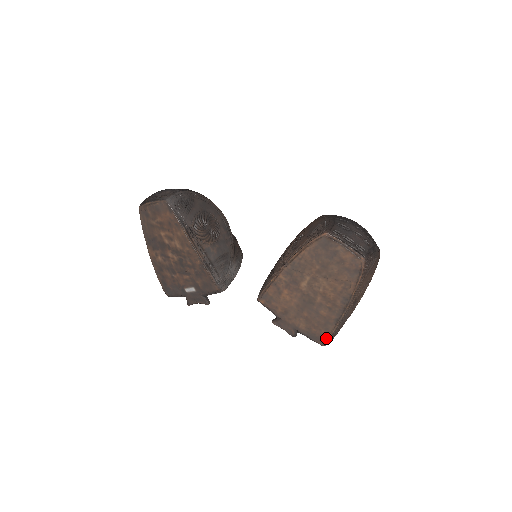
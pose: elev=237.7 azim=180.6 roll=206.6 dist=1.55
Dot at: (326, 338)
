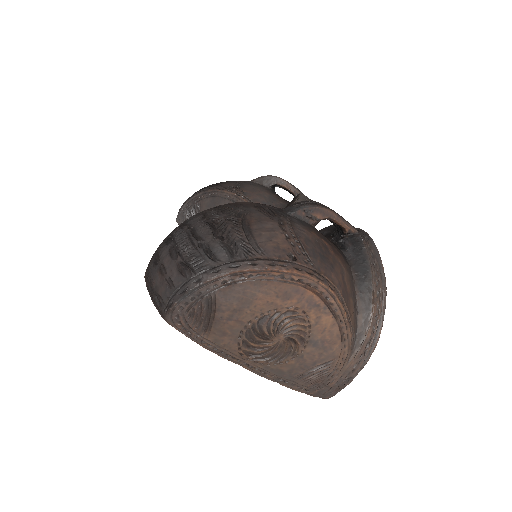
Dot at: (306, 392)
